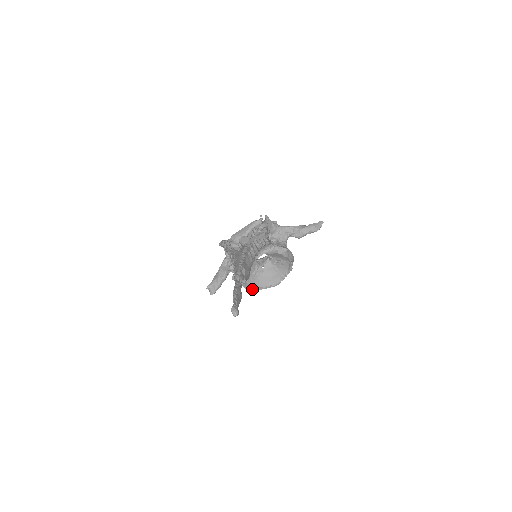
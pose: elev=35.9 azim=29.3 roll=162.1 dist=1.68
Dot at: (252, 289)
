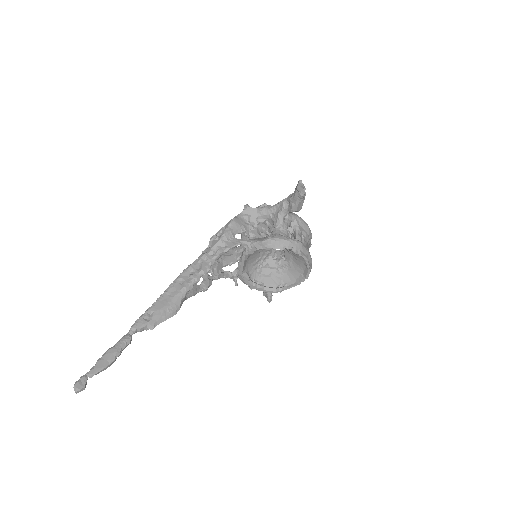
Dot at: (285, 289)
